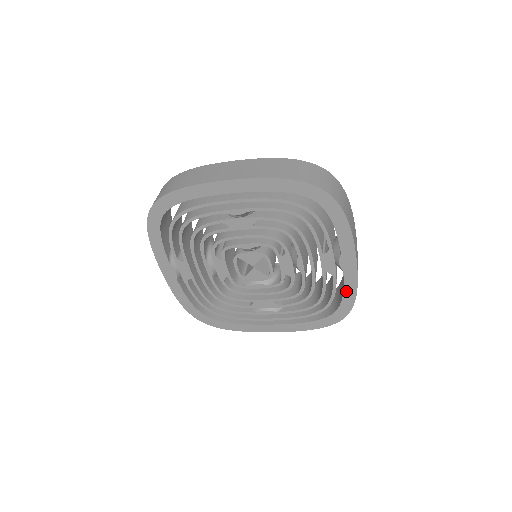
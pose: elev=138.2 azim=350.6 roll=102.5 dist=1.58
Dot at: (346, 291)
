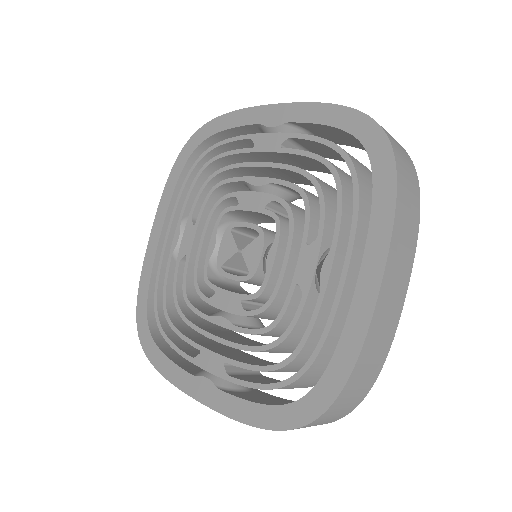
Dot at: (321, 120)
